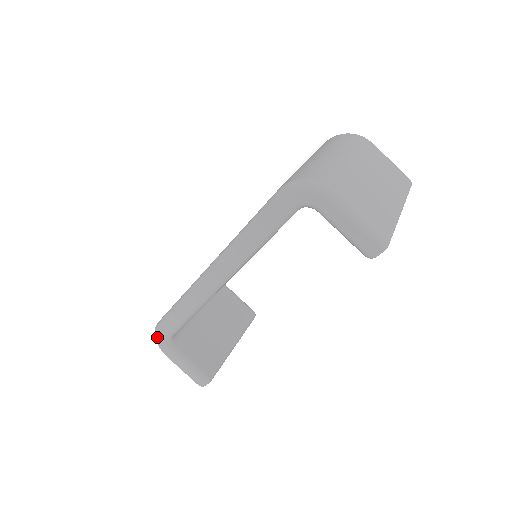
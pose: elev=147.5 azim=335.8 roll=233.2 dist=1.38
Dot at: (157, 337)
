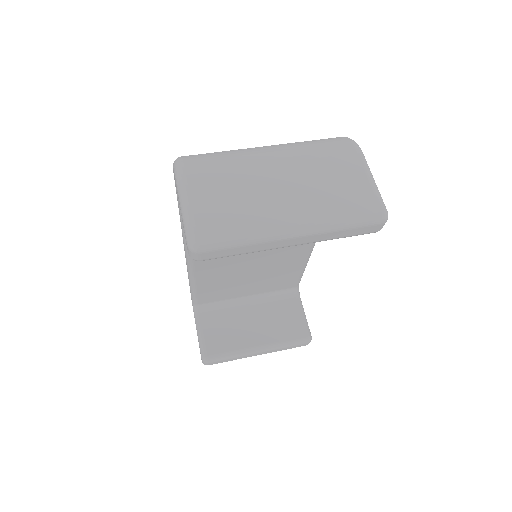
Dot at: occluded
